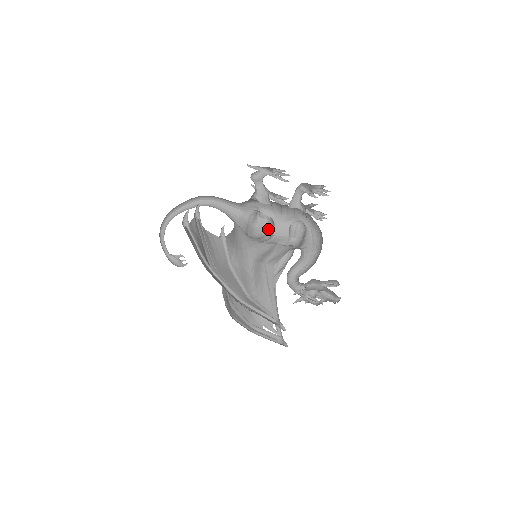
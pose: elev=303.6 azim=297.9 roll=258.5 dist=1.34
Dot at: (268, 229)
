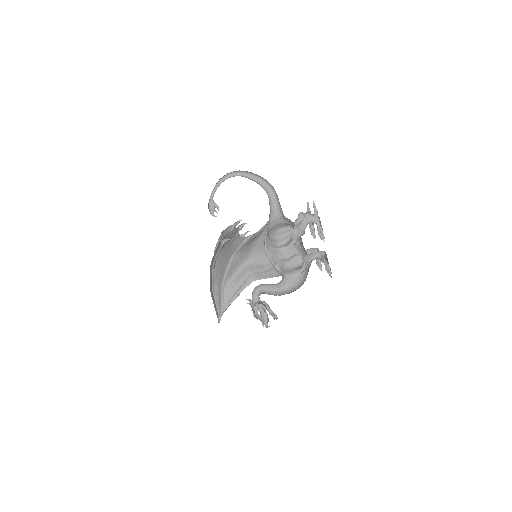
Dot at: (285, 239)
